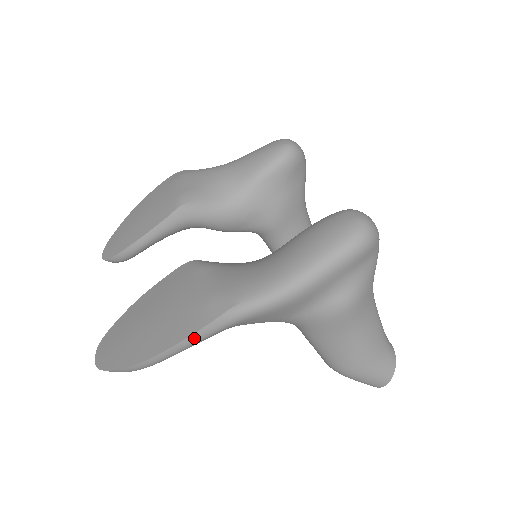
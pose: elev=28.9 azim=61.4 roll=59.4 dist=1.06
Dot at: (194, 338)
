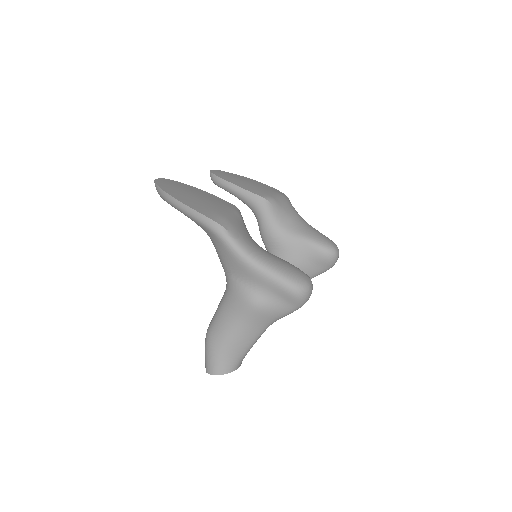
Dot at: (200, 216)
